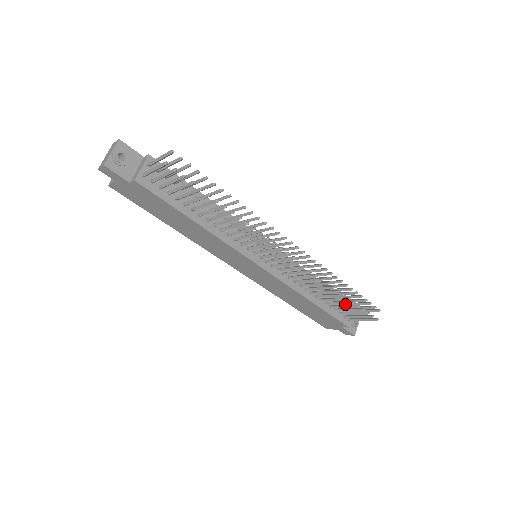
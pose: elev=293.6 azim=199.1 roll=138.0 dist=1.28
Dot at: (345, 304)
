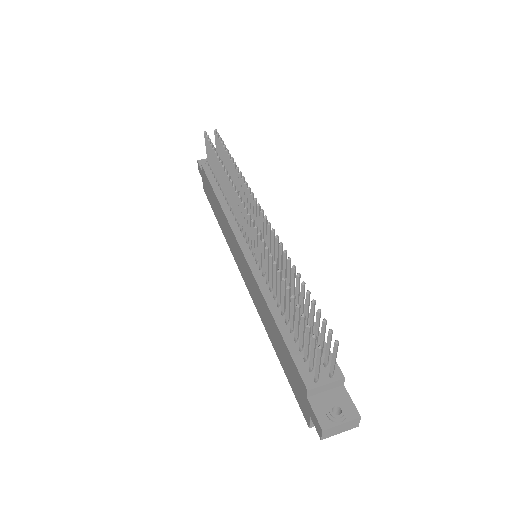
Dot at: occluded
